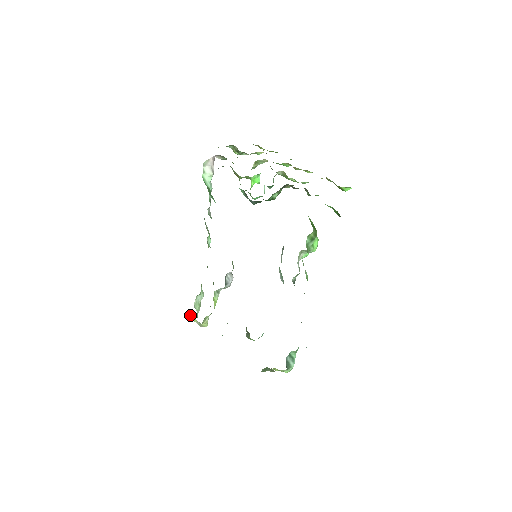
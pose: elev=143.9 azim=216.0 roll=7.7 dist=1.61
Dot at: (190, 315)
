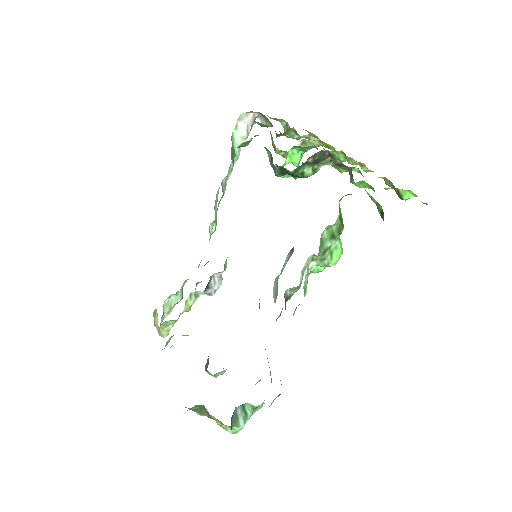
Dot at: (154, 316)
